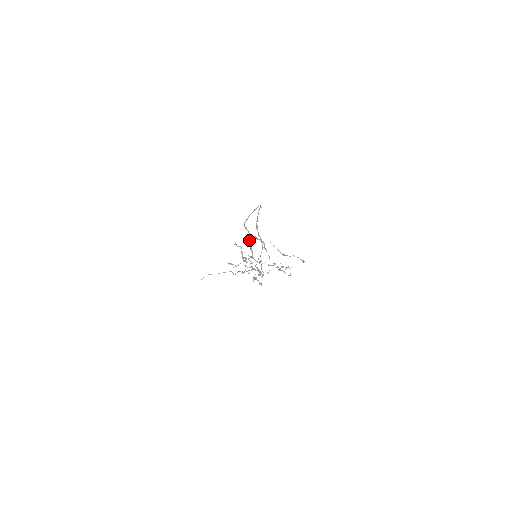
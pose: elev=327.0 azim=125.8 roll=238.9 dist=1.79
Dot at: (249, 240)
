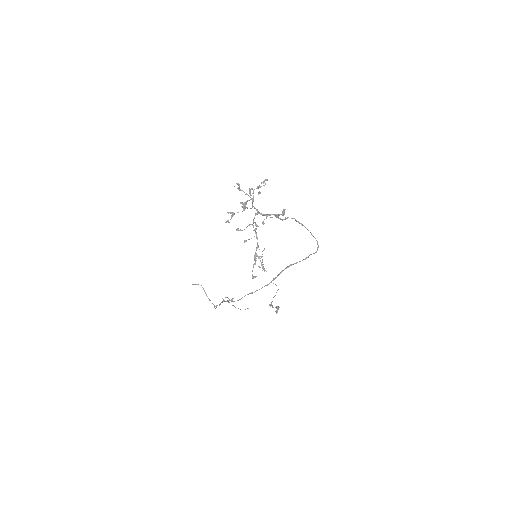
Dot at: occluded
